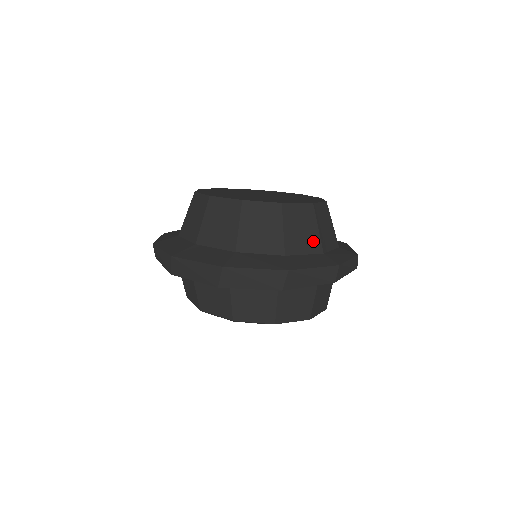
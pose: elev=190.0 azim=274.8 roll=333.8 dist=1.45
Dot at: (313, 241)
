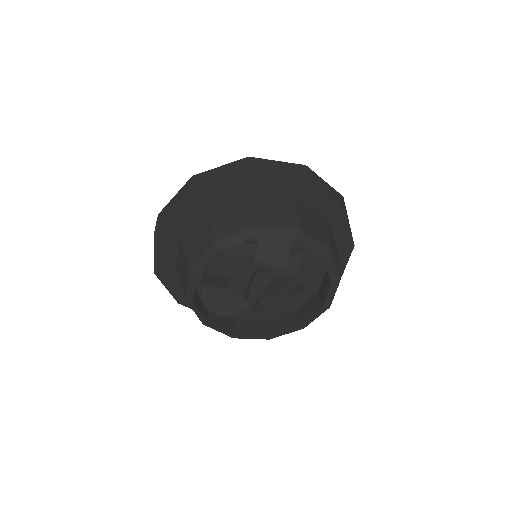
Dot at: occluded
